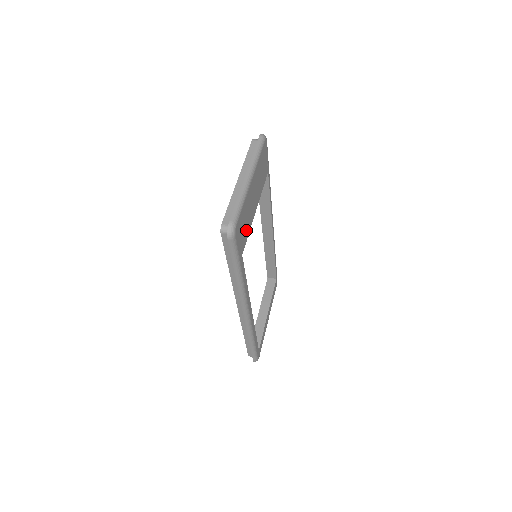
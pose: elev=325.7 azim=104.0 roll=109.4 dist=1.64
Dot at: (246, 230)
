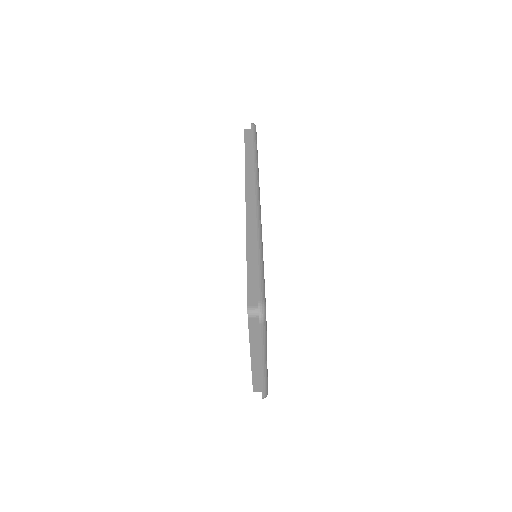
Dot at: occluded
